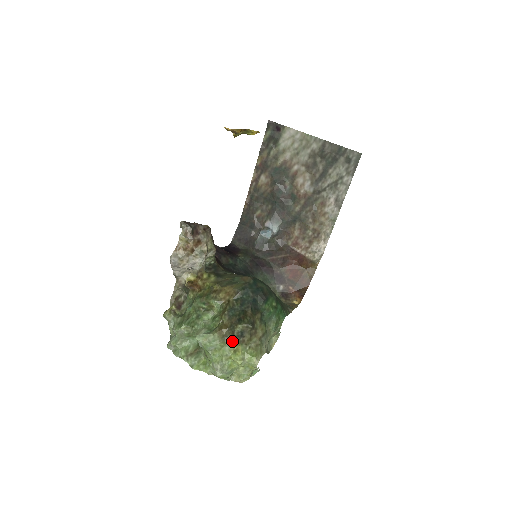
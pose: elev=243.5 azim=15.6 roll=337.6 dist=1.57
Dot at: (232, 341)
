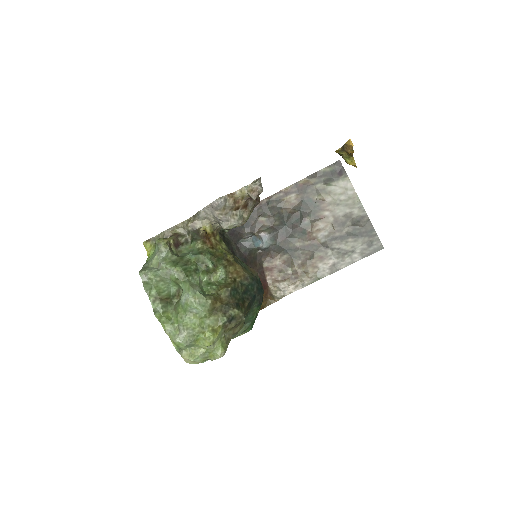
Dot at: (218, 319)
